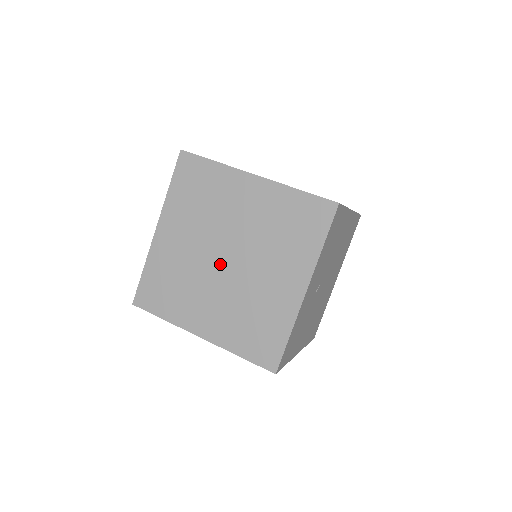
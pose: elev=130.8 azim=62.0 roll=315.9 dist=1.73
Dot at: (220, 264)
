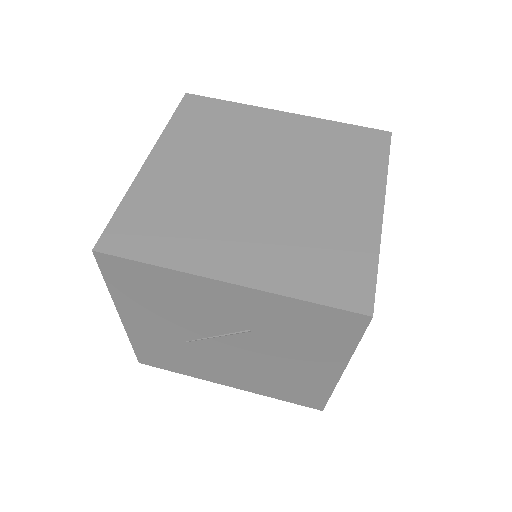
Dot at: (252, 190)
